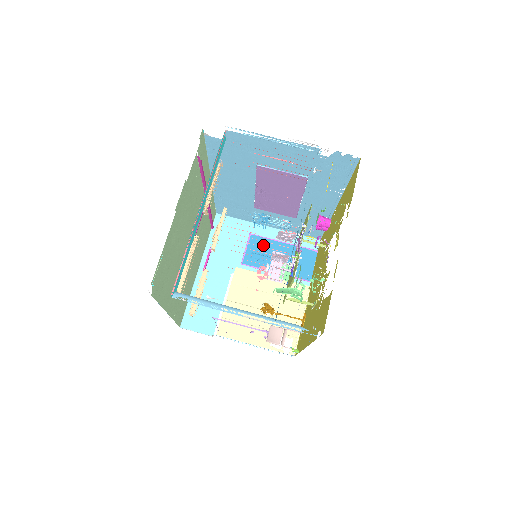
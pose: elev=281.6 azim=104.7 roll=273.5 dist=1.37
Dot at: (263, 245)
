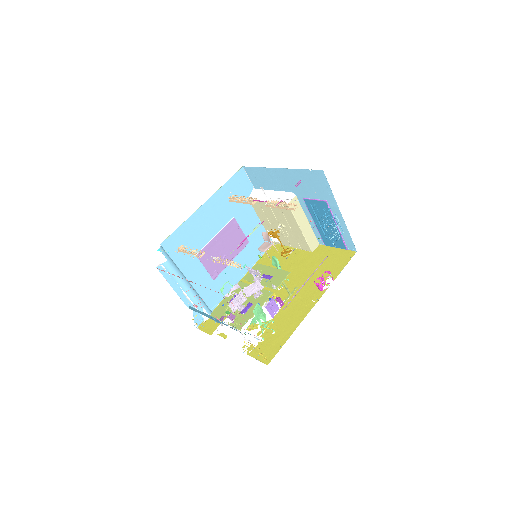
Dot at: (325, 212)
